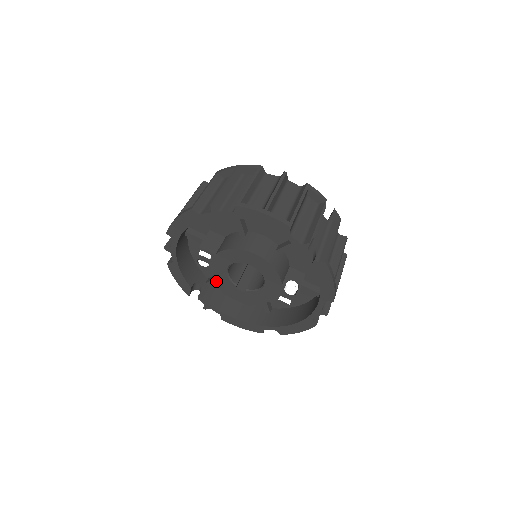
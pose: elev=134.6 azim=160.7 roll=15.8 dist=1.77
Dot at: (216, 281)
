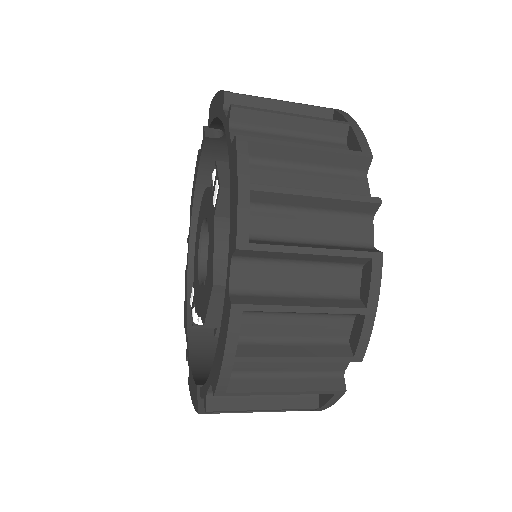
Dot at: occluded
